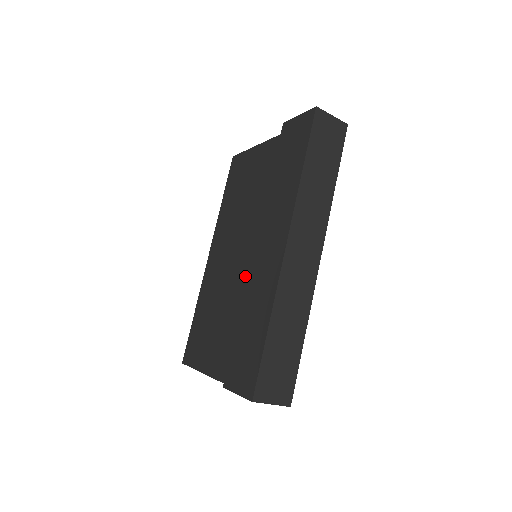
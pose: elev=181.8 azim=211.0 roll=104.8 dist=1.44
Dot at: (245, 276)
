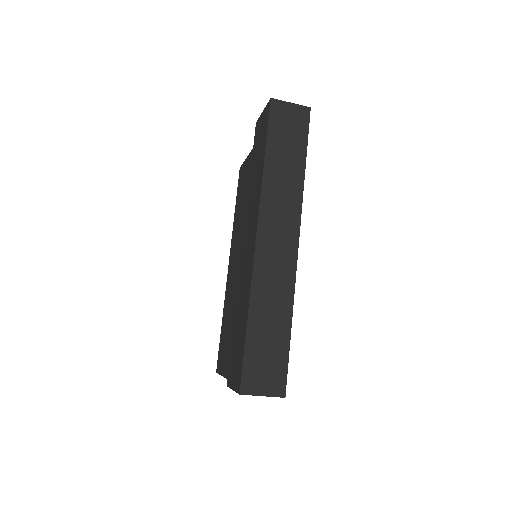
Dot at: occluded
